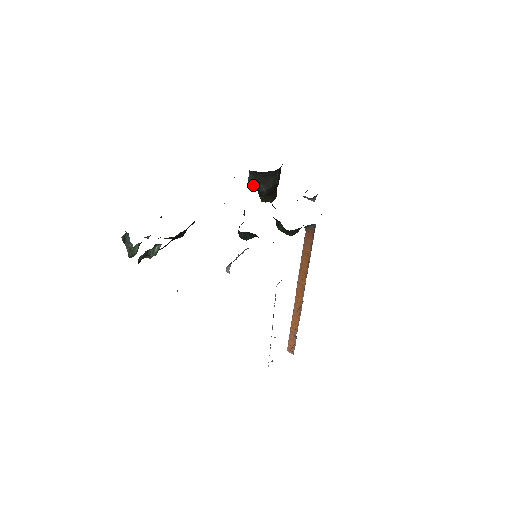
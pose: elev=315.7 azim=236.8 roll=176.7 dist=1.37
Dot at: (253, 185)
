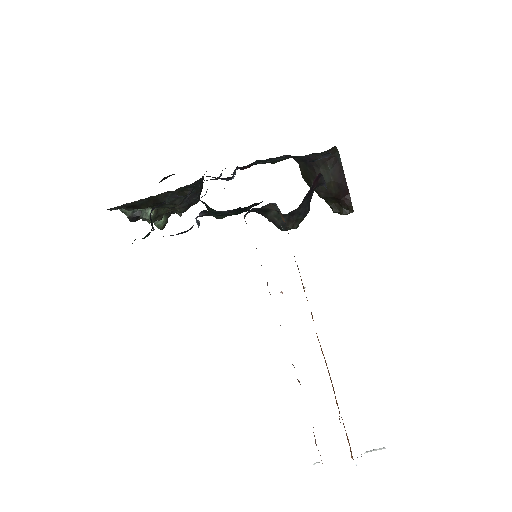
Dot at: (307, 181)
